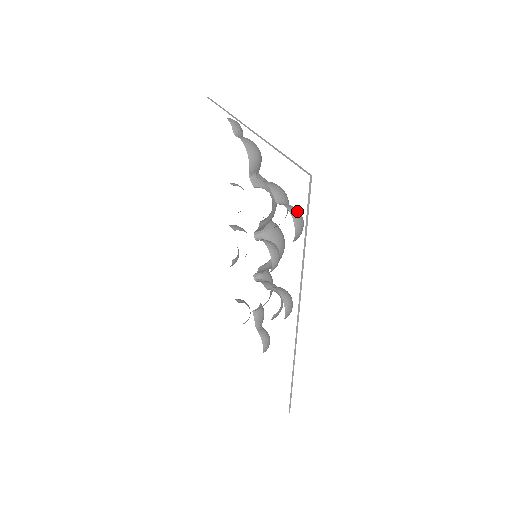
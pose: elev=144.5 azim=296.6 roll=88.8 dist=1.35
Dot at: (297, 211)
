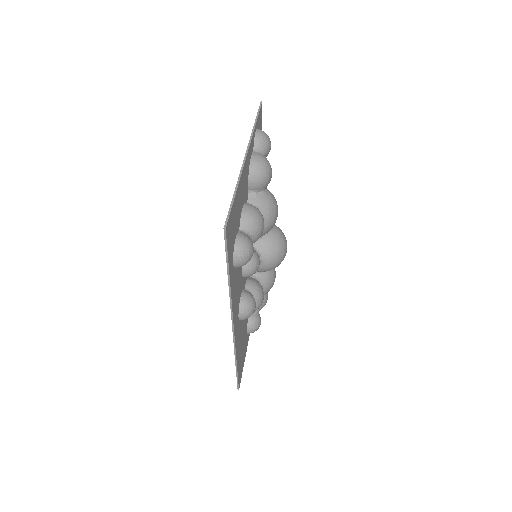
Dot at: (244, 245)
